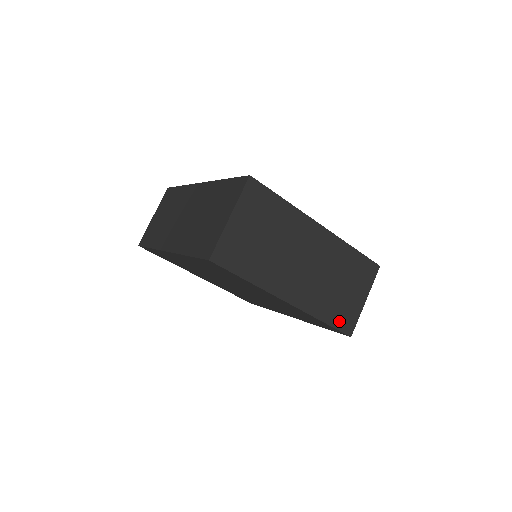
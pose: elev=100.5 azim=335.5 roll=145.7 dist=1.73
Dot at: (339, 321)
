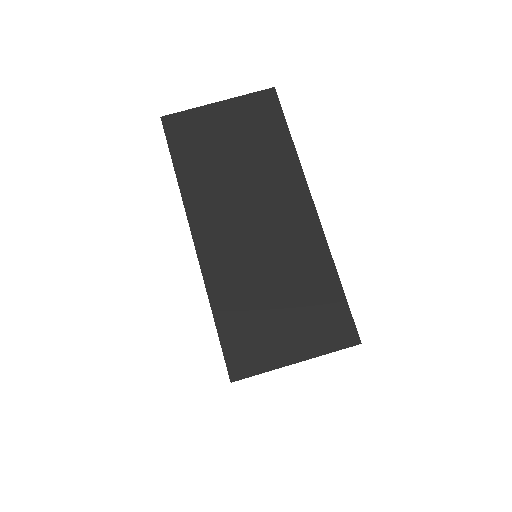
Dot at: (234, 340)
